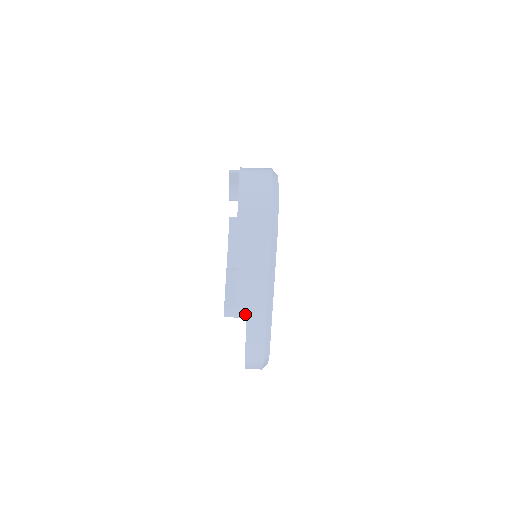
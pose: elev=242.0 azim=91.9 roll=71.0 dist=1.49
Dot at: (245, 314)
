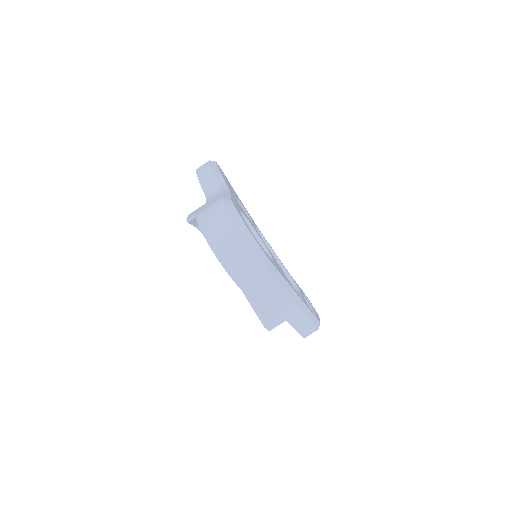
Dot at: (284, 320)
